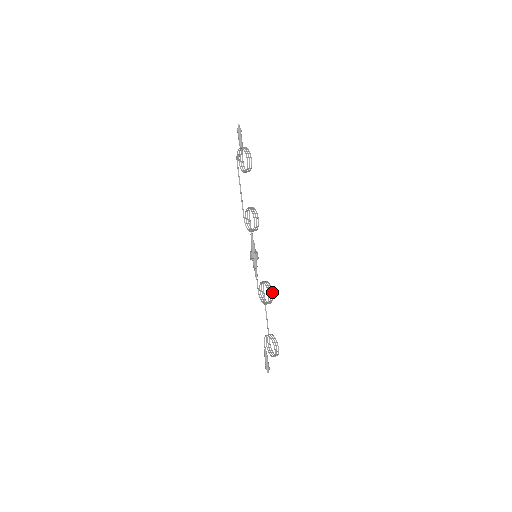
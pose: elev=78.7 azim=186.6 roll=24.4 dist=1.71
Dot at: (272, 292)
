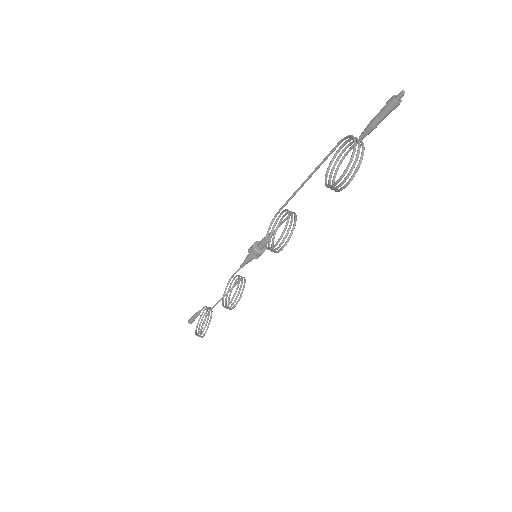
Dot at: (235, 306)
